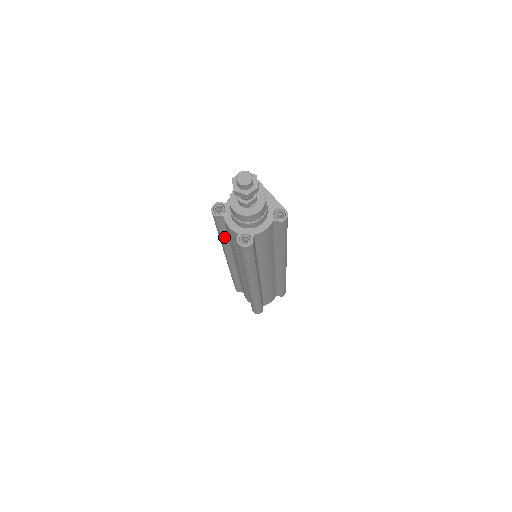
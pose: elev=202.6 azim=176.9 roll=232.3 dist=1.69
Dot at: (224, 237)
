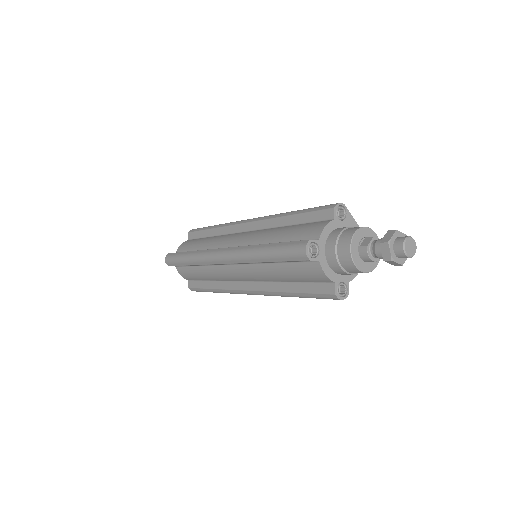
Dot at: occluded
